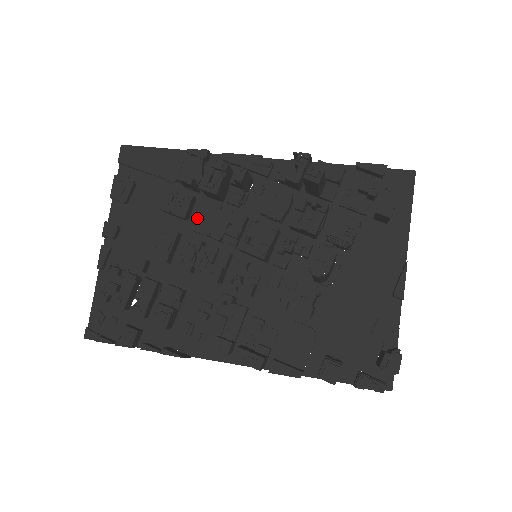
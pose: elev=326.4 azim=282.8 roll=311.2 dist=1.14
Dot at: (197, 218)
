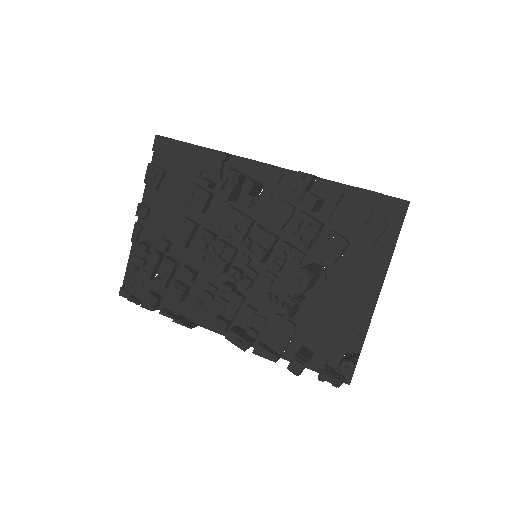
Dot at: (212, 213)
